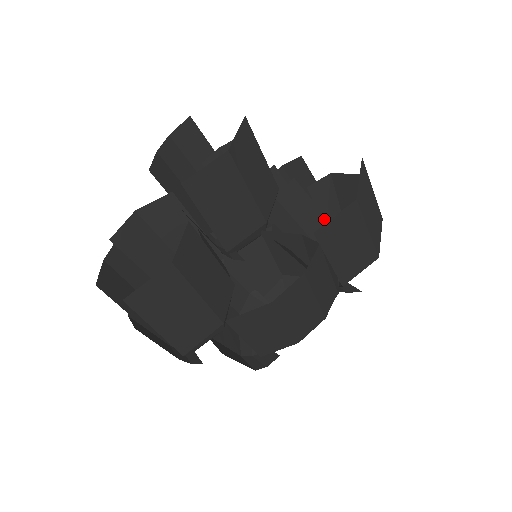
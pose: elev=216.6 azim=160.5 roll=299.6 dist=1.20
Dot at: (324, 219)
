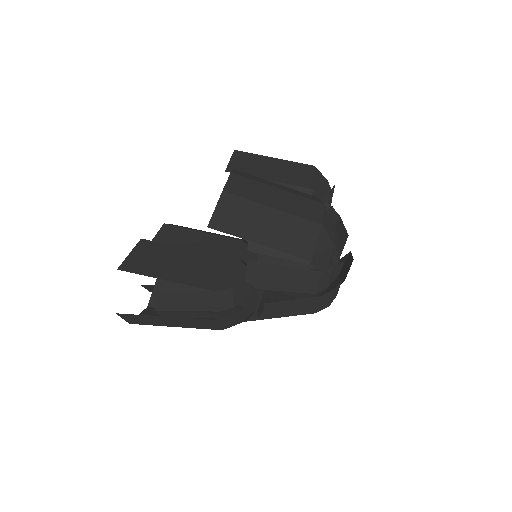
Dot at: occluded
